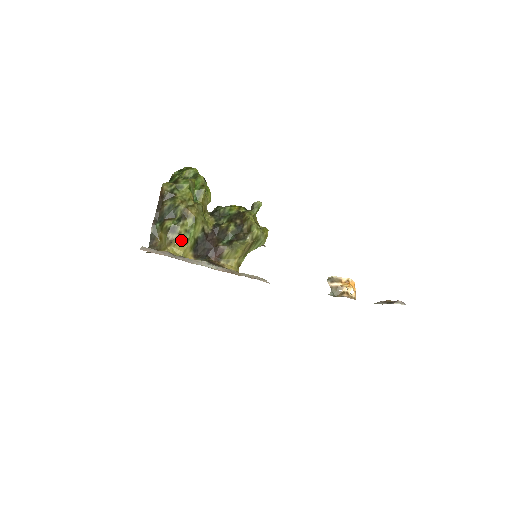
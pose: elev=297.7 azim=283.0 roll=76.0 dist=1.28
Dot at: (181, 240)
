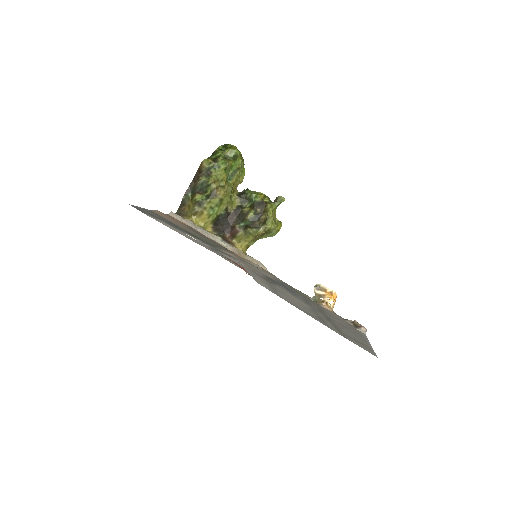
Dot at: (205, 214)
